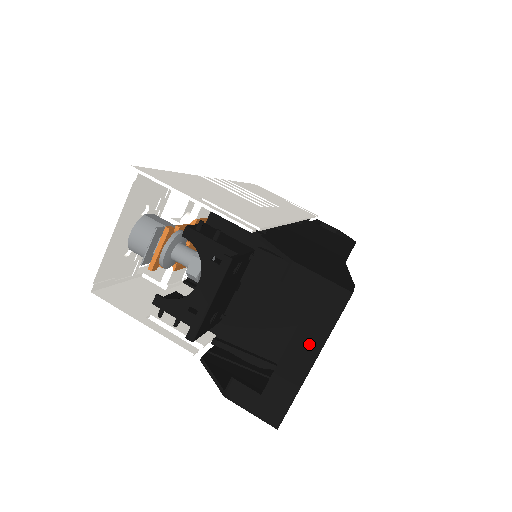
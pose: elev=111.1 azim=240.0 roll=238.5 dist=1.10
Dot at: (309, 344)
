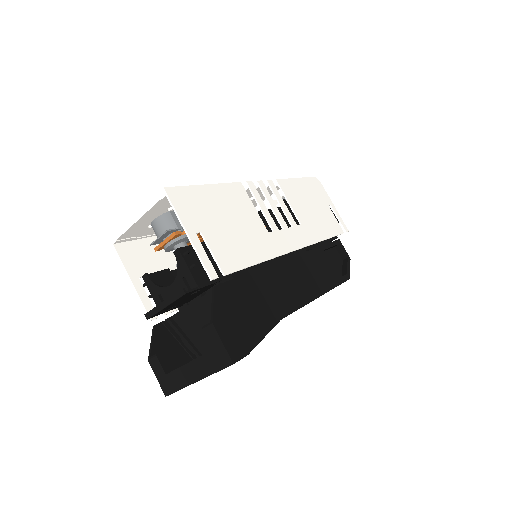
Dot at: (200, 370)
